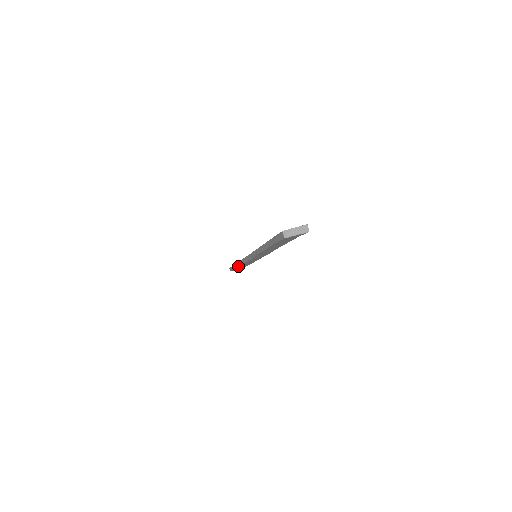
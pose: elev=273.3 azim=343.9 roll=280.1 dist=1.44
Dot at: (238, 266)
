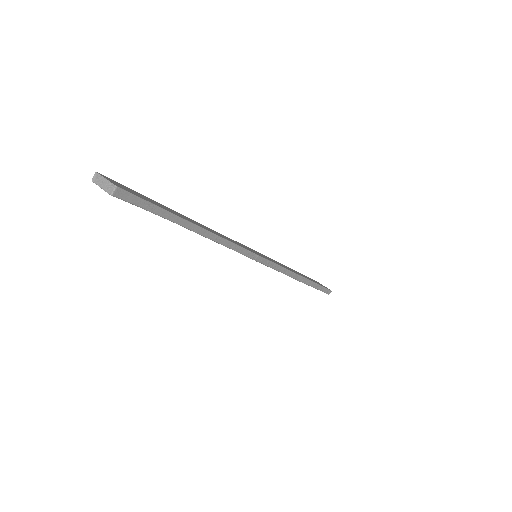
Dot at: occluded
